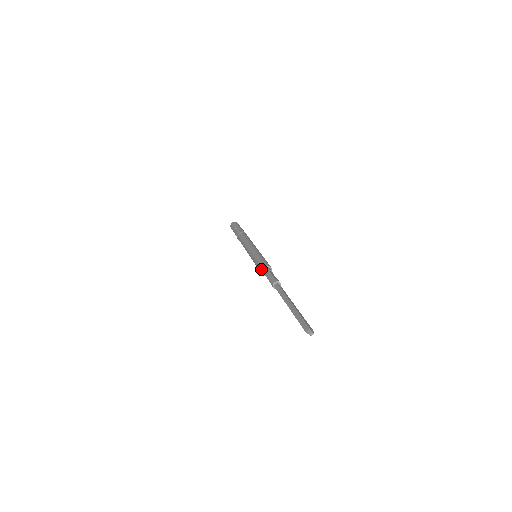
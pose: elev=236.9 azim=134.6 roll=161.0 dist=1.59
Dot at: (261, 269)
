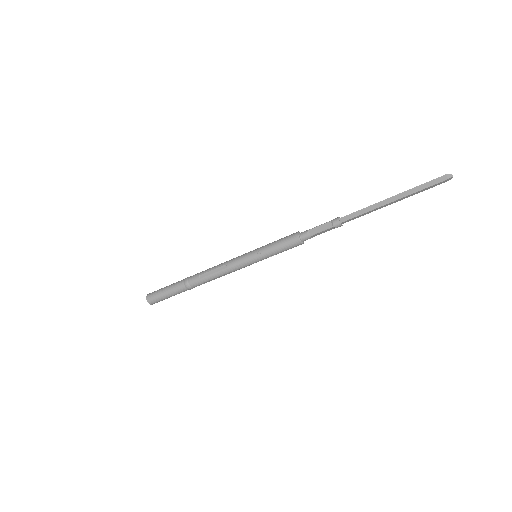
Dot at: (298, 231)
